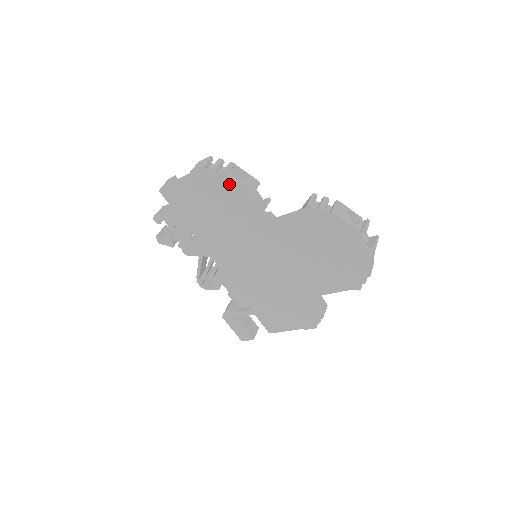
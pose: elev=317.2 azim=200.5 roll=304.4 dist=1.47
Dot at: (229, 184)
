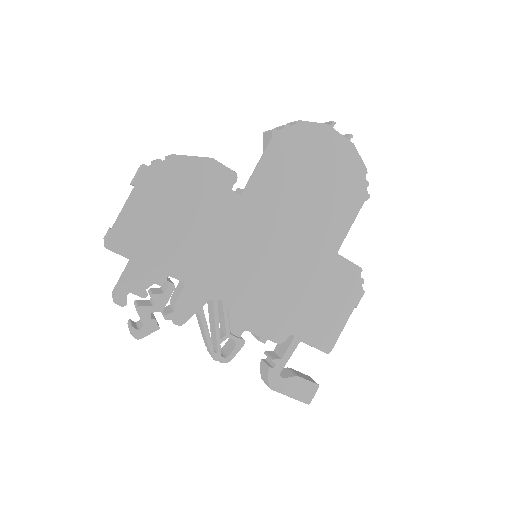
Dot at: (184, 167)
